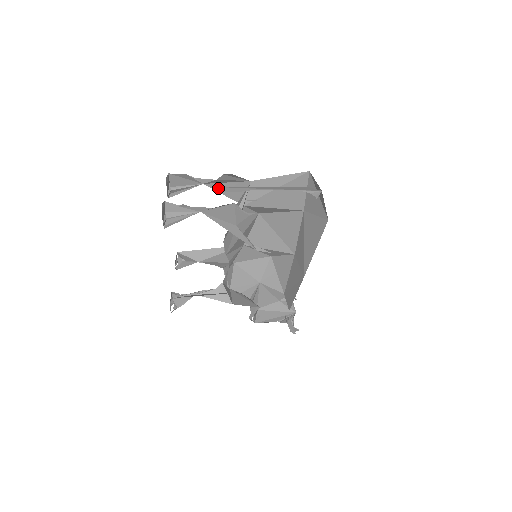
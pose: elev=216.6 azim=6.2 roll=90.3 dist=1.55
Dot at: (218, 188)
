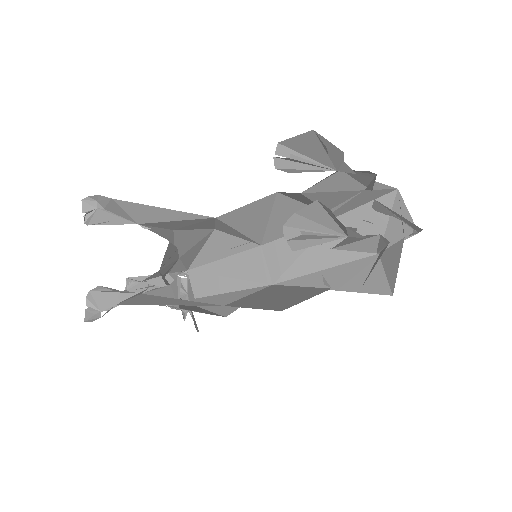
Dot at: (376, 203)
